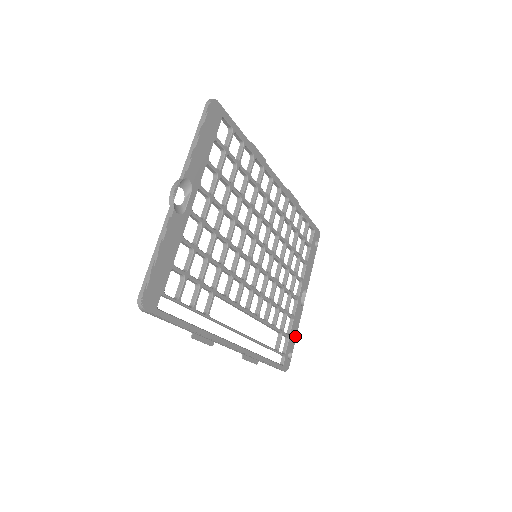
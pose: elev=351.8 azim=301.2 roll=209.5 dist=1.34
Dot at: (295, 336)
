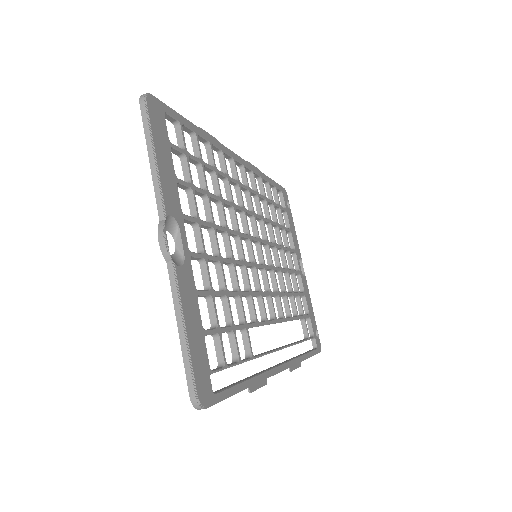
Dot at: (312, 311)
